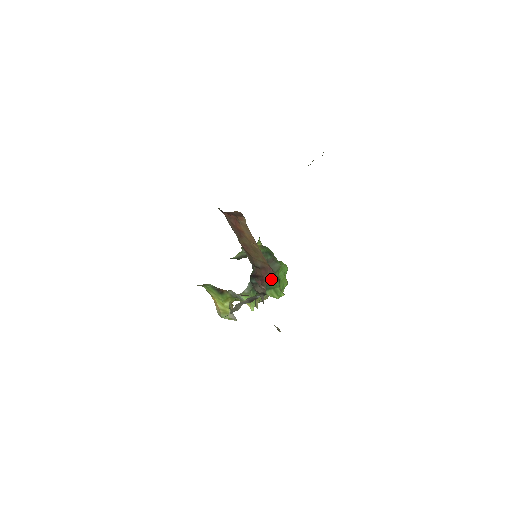
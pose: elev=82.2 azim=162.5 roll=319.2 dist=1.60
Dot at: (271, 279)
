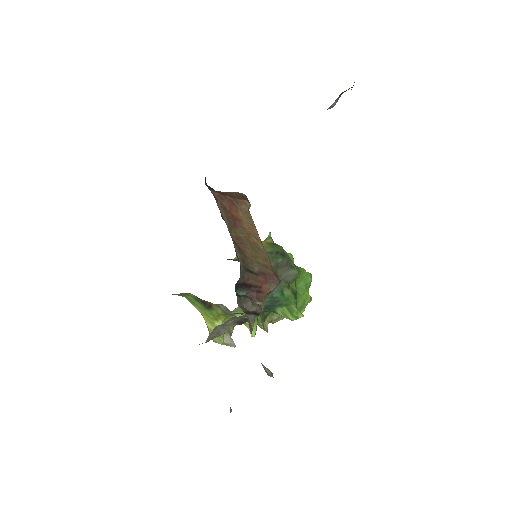
Dot at: (282, 292)
